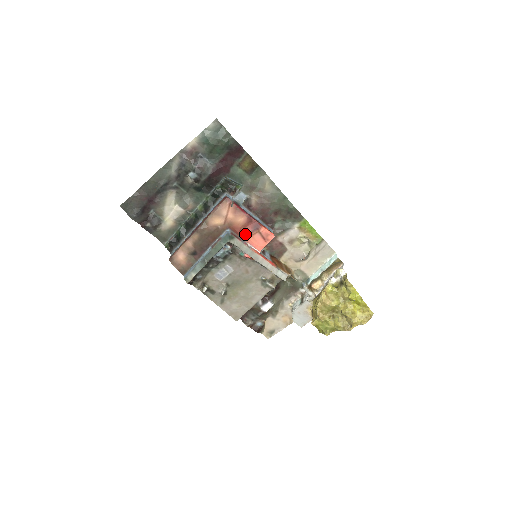
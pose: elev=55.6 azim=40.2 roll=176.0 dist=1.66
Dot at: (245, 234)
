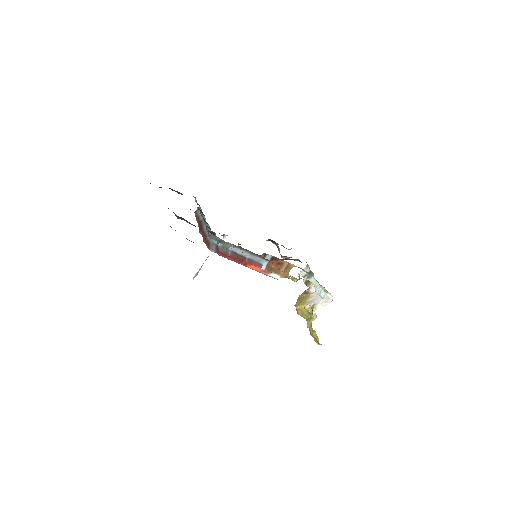
Dot at: occluded
